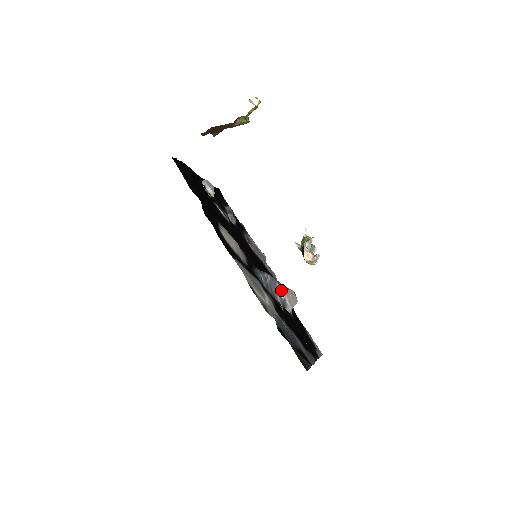
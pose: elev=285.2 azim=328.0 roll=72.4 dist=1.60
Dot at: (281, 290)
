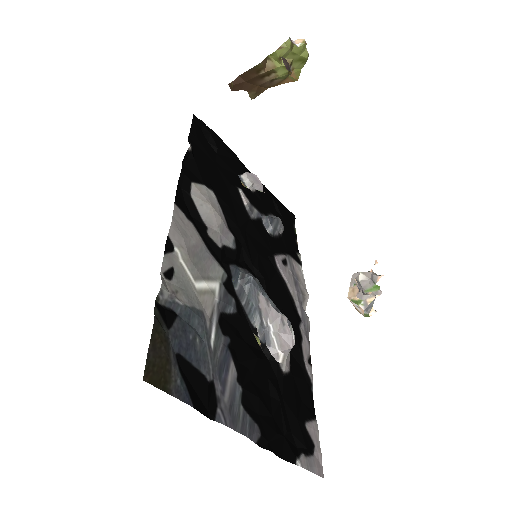
Dot at: (265, 309)
